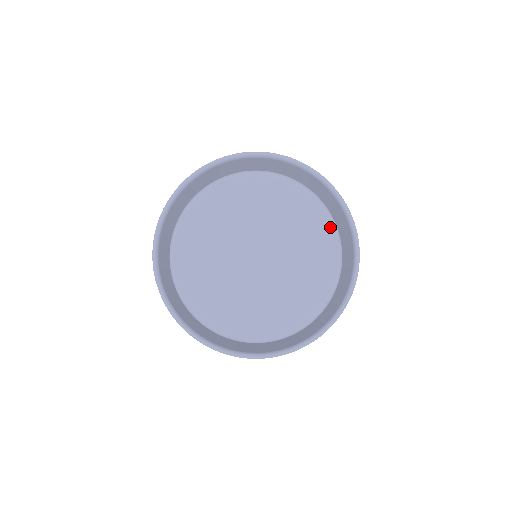
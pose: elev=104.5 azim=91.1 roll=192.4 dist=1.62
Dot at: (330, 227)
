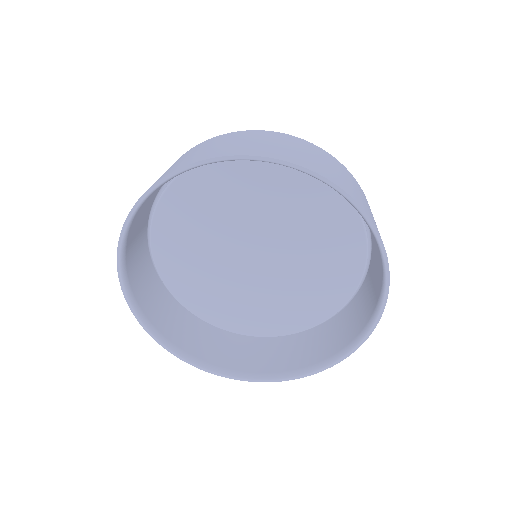
Dot at: occluded
